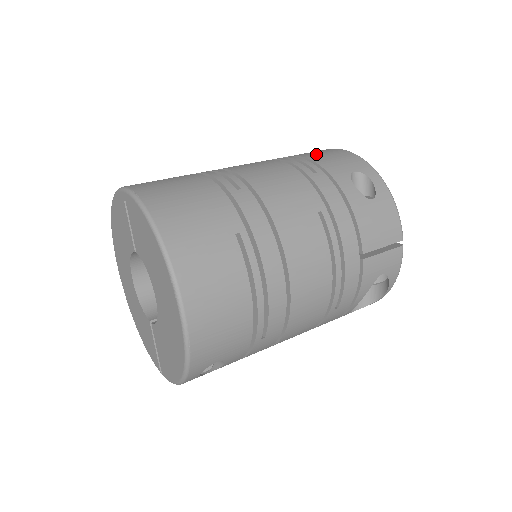
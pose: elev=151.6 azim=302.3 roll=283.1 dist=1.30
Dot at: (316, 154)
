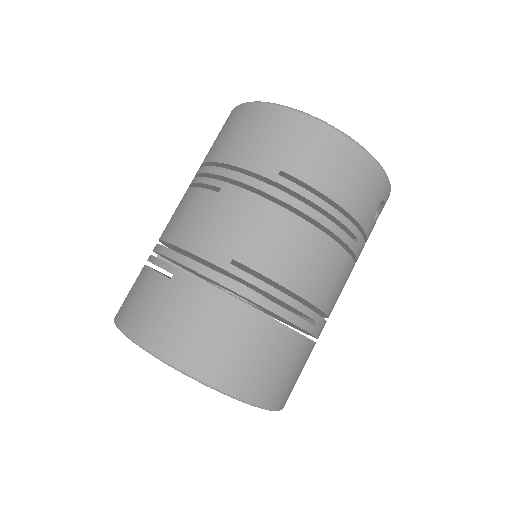
Dot at: (353, 192)
